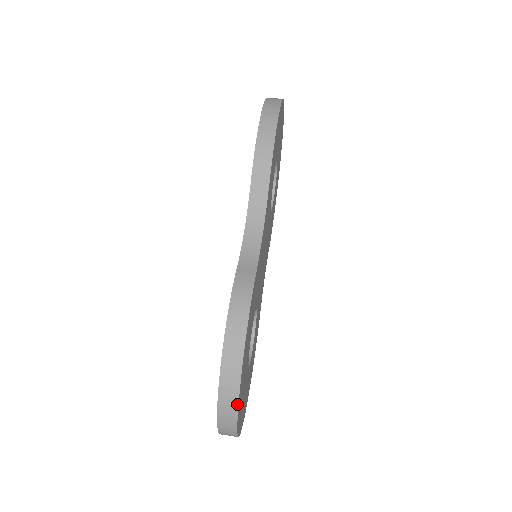
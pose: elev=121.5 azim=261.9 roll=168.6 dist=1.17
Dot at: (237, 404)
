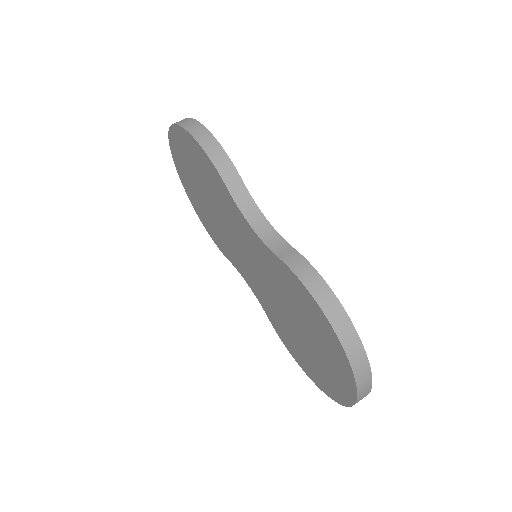
Dot at: (366, 356)
